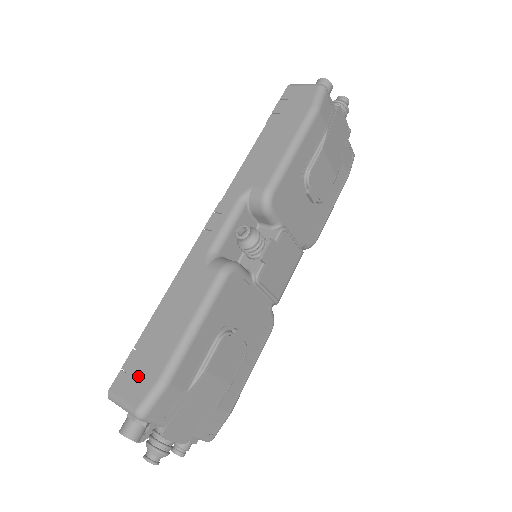
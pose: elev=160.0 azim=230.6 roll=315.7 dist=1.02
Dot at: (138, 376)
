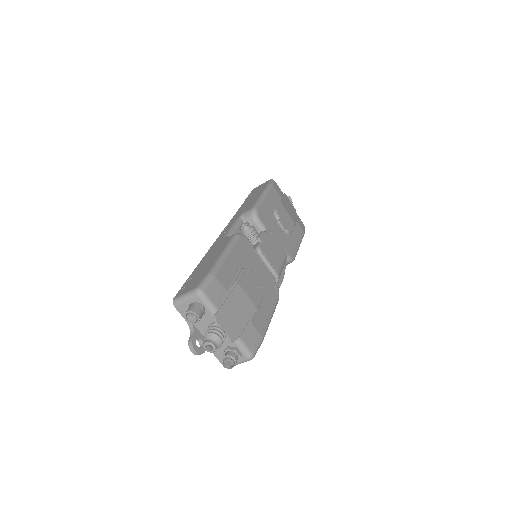
Dot at: (193, 282)
